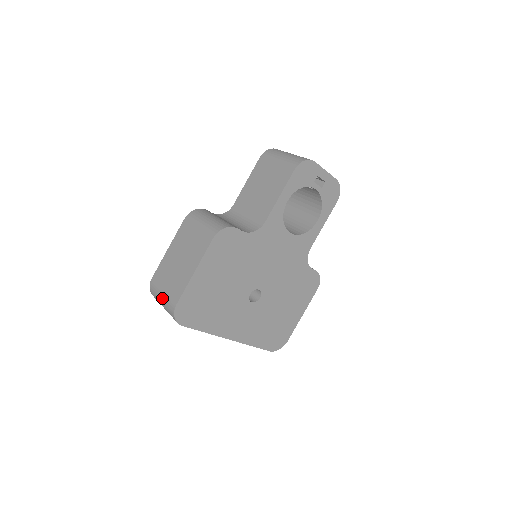
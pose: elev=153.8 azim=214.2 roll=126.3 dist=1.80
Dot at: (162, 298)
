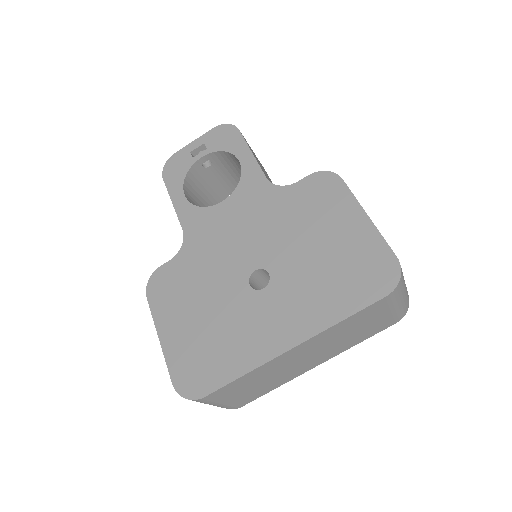
Dot at: occluded
